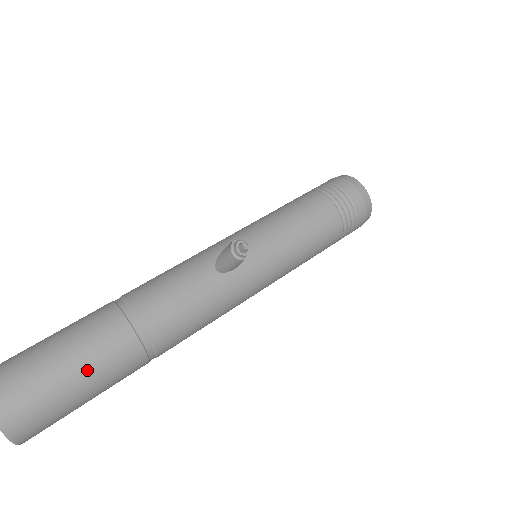
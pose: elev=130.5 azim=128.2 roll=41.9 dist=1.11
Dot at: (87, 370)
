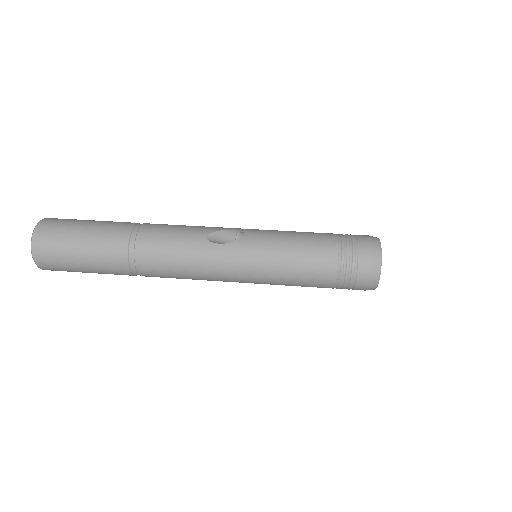
Dot at: (89, 244)
